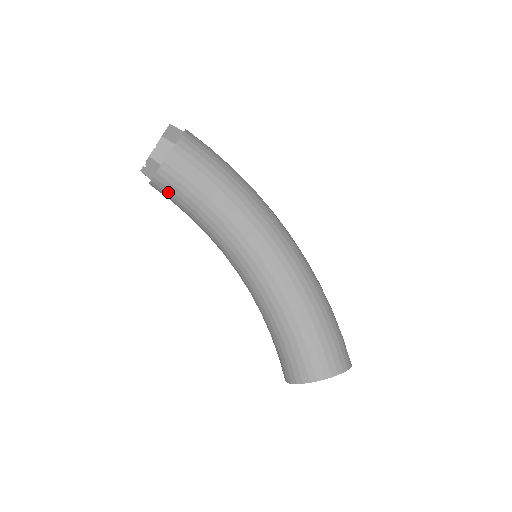
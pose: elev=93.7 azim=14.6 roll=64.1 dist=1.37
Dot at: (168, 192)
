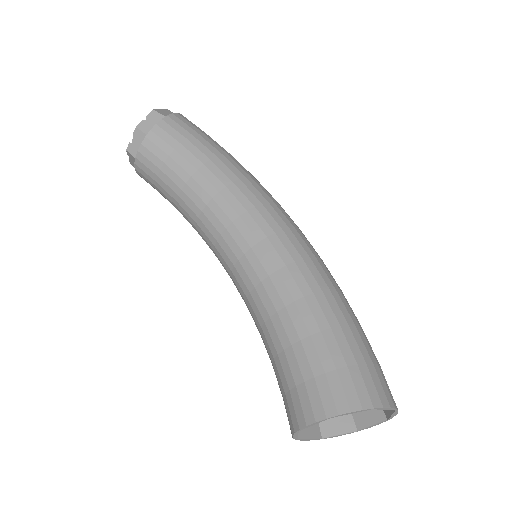
Dot at: (153, 170)
